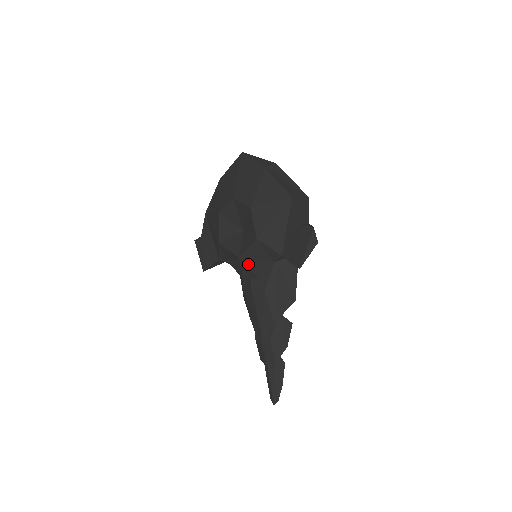
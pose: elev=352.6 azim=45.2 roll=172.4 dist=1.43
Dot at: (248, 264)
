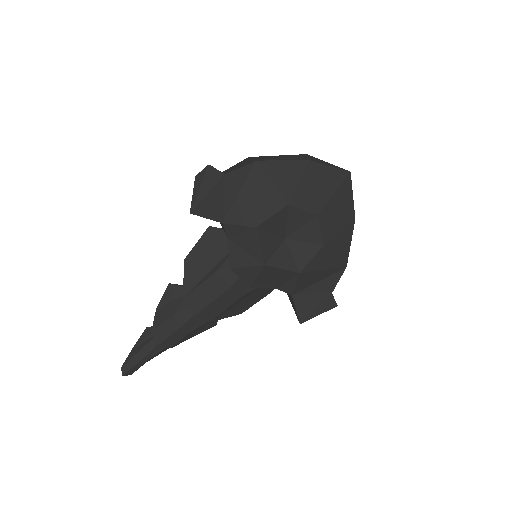
Dot at: (261, 274)
